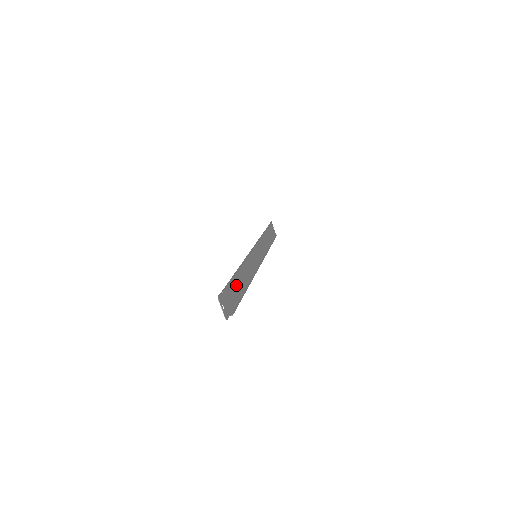
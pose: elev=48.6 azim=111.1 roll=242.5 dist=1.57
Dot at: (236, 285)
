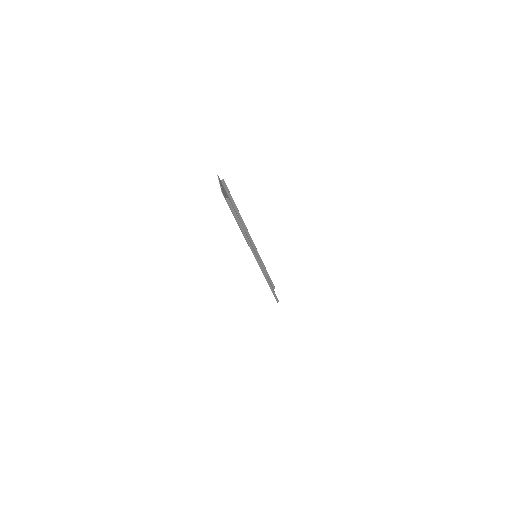
Dot at: occluded
